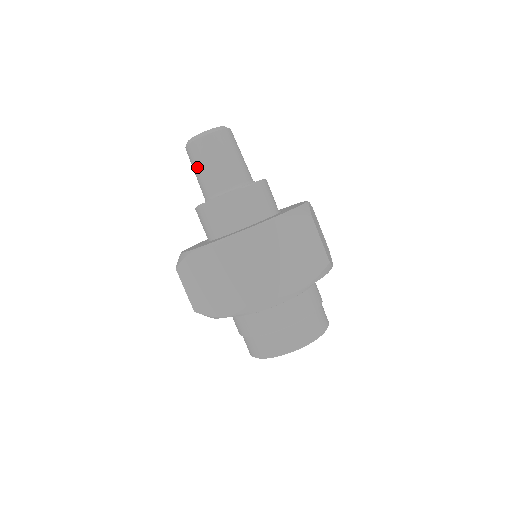
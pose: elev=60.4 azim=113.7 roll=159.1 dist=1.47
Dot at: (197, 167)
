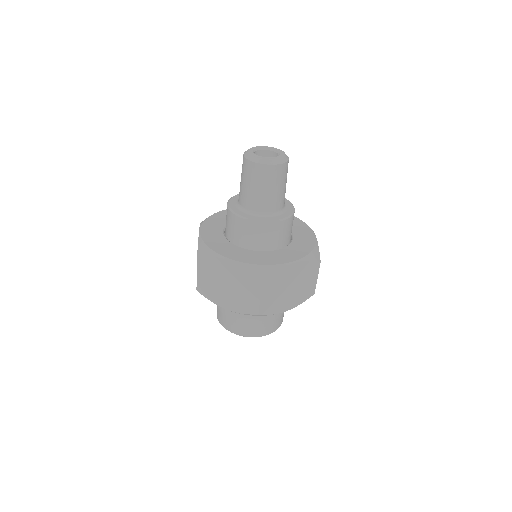
Dot at: (250, 183)
